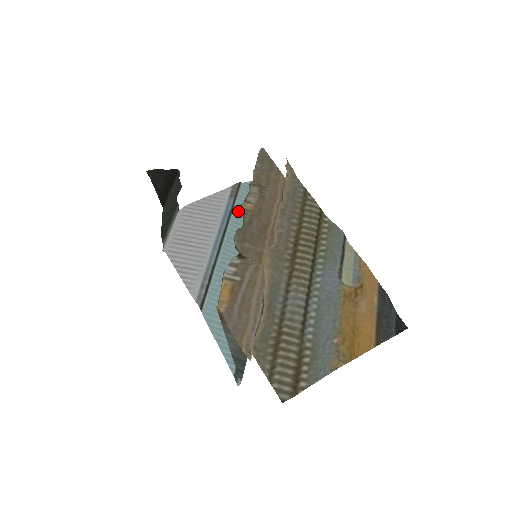
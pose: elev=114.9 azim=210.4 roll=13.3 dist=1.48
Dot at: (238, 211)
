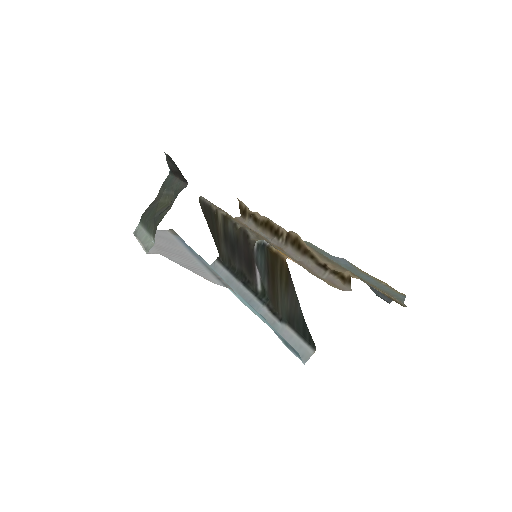
Dot at: occluded
